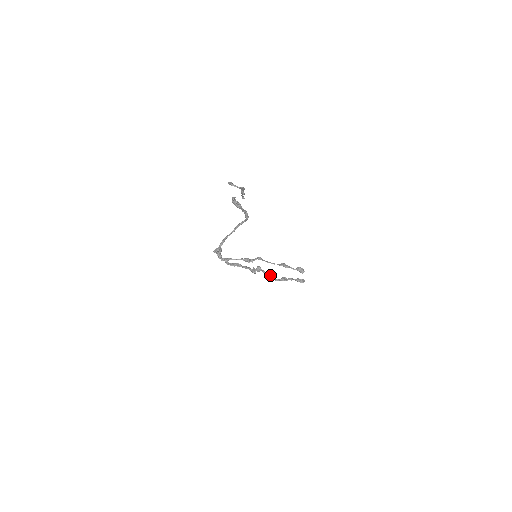
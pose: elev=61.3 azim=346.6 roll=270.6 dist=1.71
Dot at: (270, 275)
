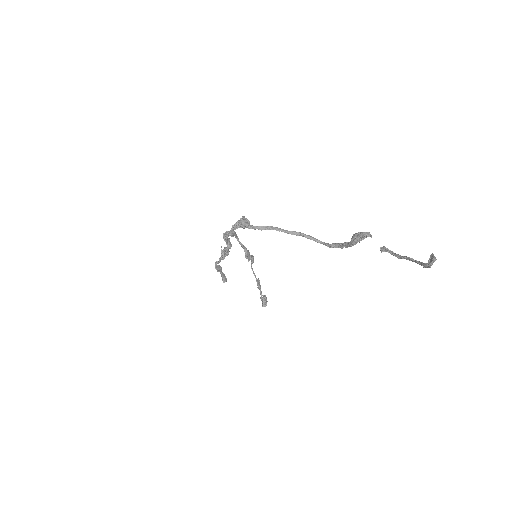
Dot at: occluded
